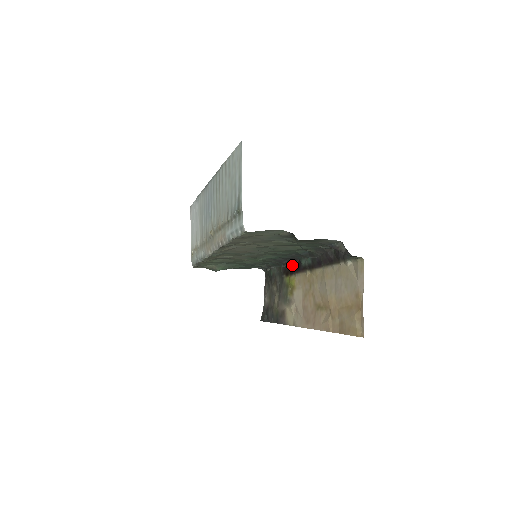
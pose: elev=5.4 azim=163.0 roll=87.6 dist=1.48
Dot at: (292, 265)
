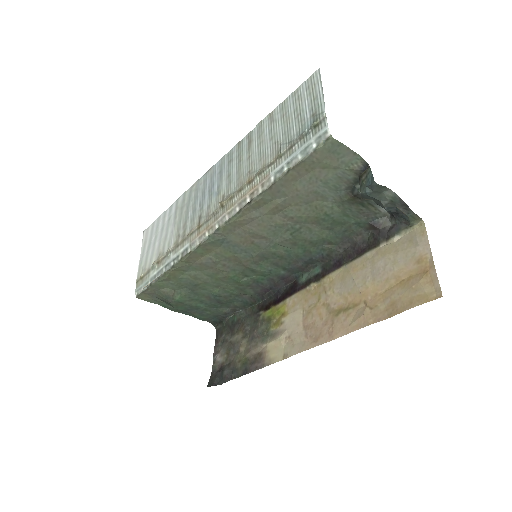
Dot at: (279, 292)
